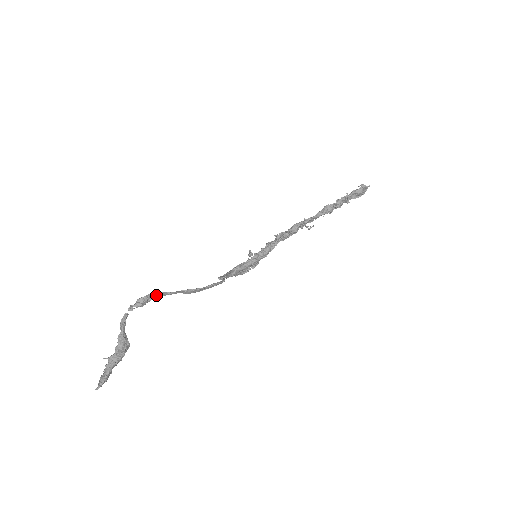
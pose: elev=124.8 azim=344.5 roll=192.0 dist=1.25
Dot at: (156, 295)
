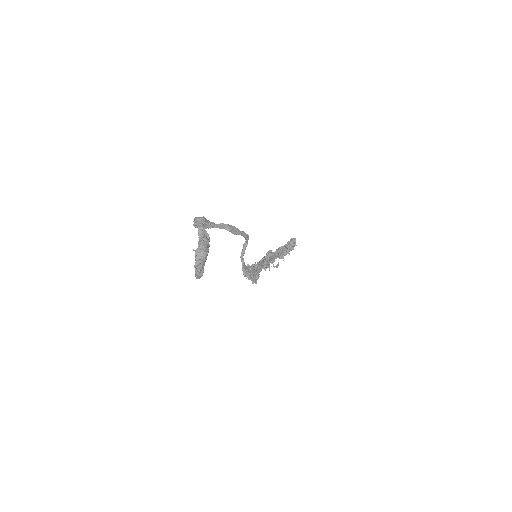
Dot at: (209, 221)
